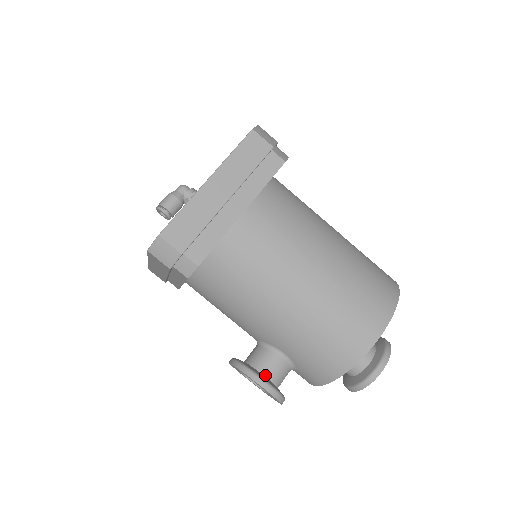
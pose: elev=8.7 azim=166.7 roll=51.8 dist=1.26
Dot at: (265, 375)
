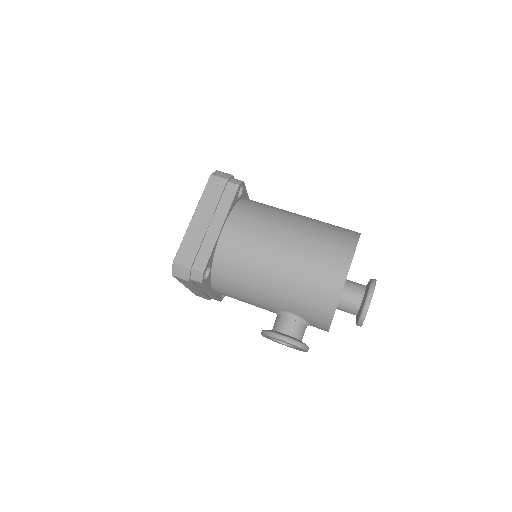
Dot at: (284, 333)
